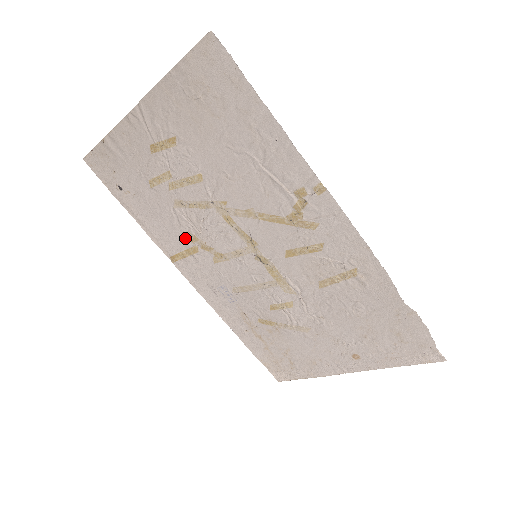
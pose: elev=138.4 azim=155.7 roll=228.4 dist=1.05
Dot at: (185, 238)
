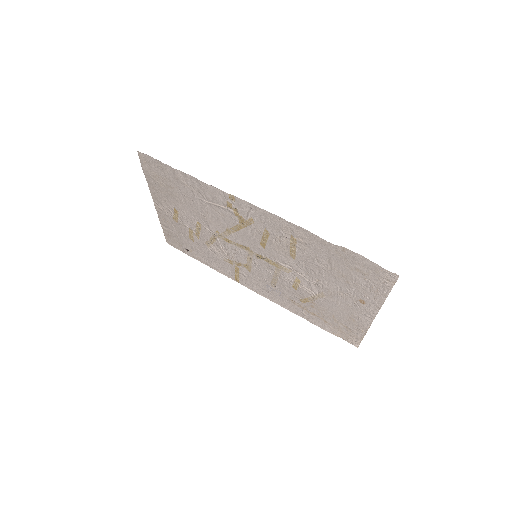
Dot at: (228, 264)
